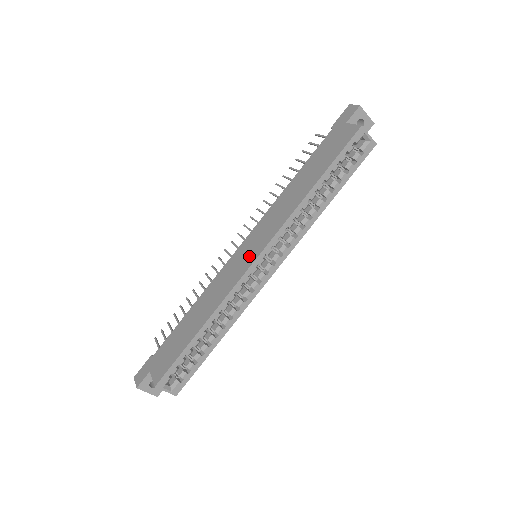
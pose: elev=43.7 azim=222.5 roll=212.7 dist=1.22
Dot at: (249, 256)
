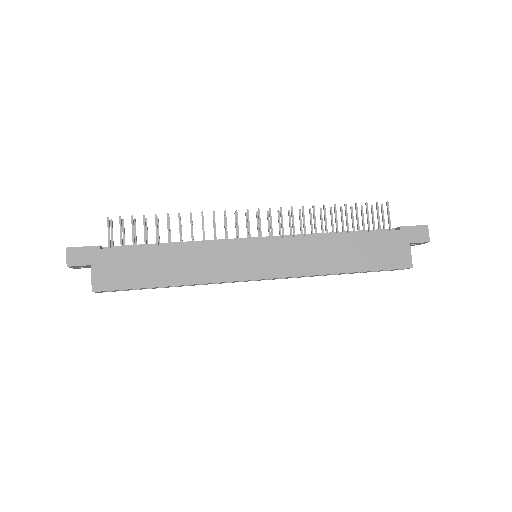
Dot at: (255, 267)
